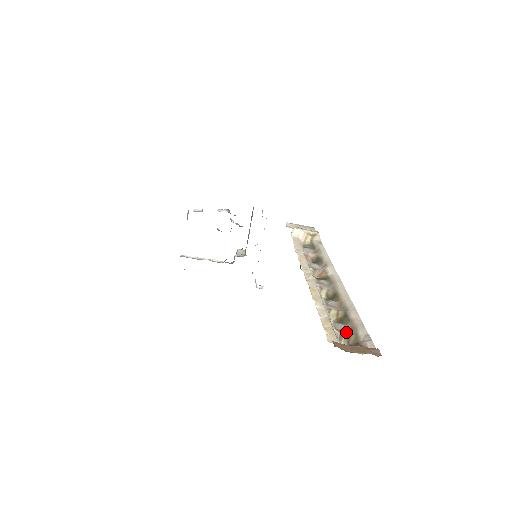
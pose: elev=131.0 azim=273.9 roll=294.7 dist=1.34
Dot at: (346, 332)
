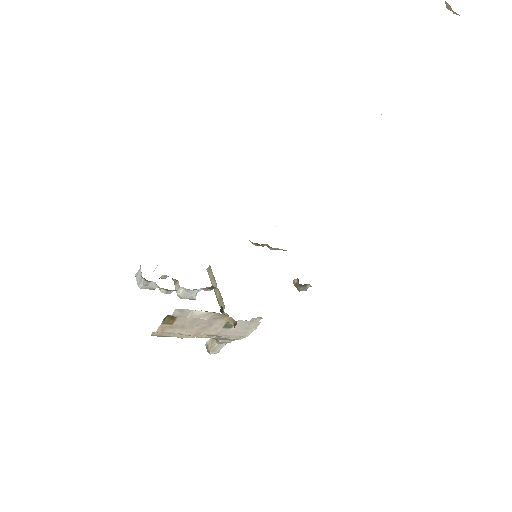
Dot at: occluded
